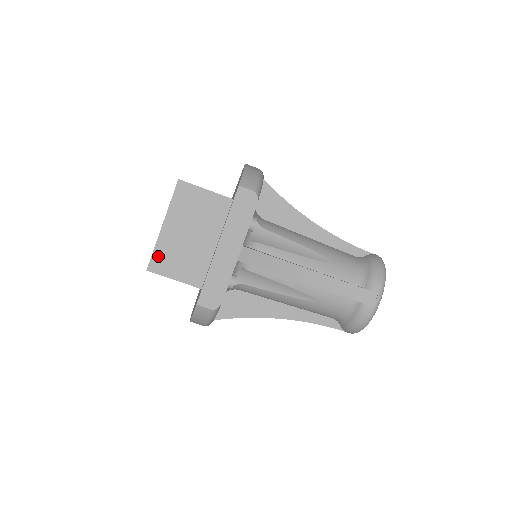
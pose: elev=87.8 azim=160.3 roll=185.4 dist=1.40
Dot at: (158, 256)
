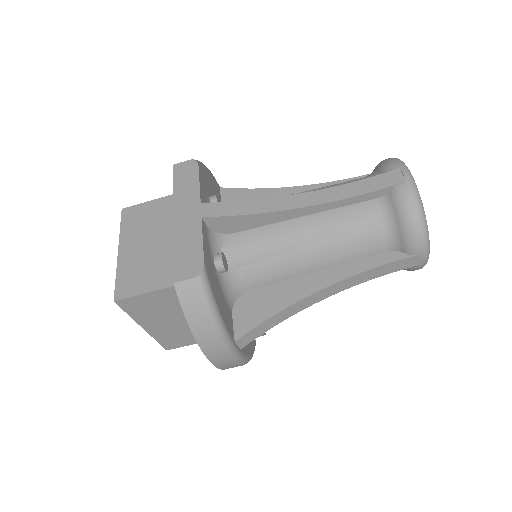
Dot at: (122, 281)
